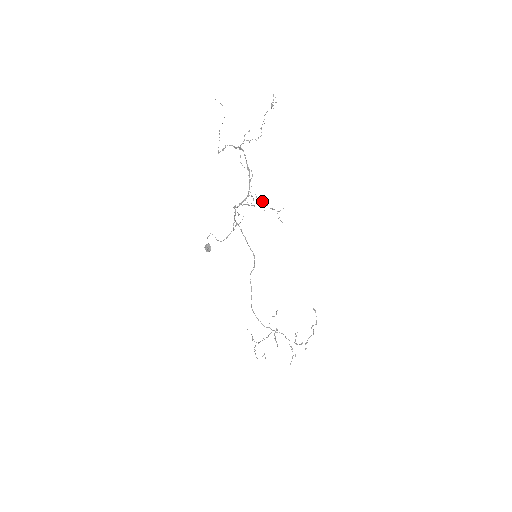
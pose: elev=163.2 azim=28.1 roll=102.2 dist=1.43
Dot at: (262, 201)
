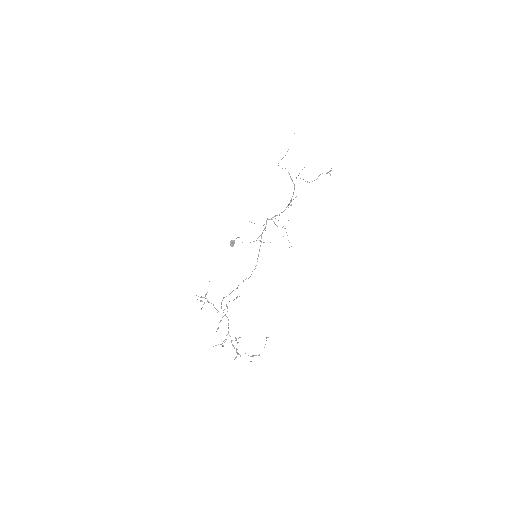
Dot at: occluded
